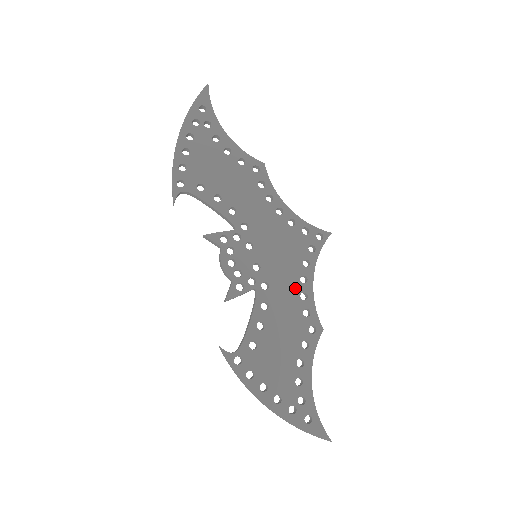
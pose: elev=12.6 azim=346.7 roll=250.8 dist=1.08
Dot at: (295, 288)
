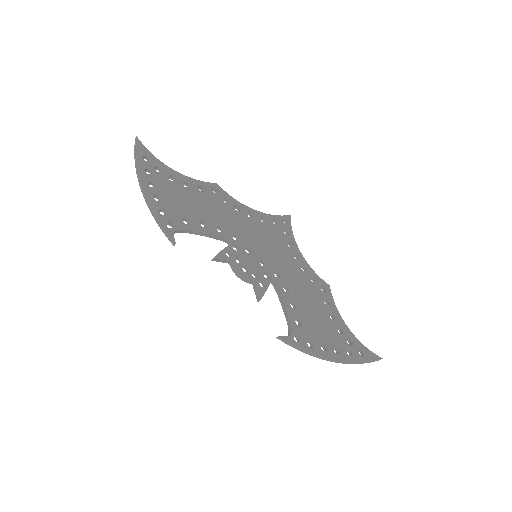
Dot at: (295, 266)
